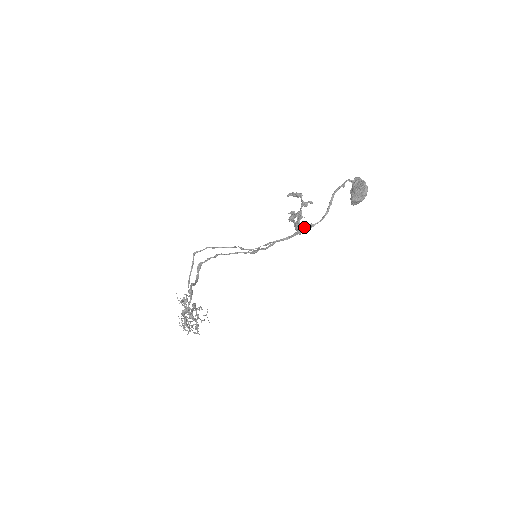
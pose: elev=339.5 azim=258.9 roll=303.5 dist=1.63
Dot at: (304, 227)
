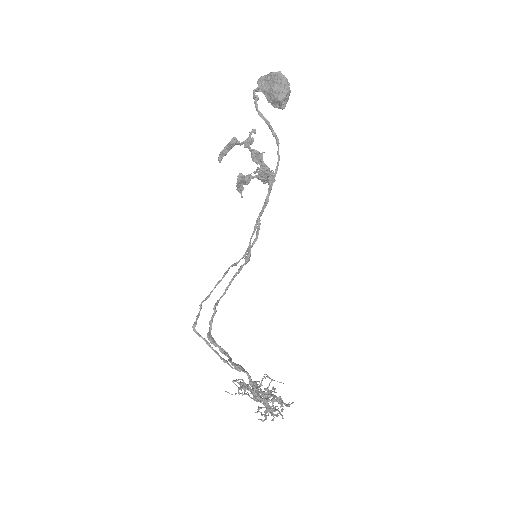
Dot at: occluded
